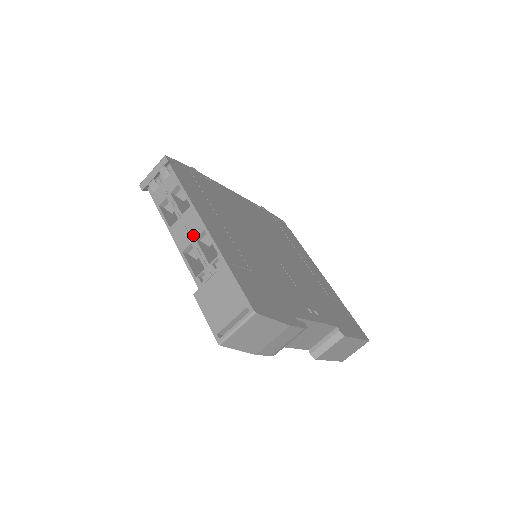
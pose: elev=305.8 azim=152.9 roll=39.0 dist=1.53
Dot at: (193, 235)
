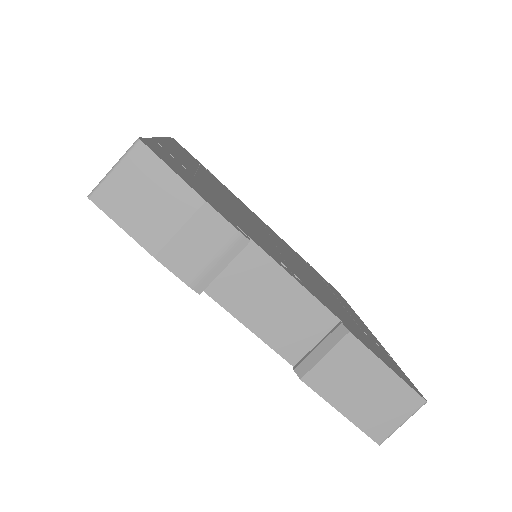
Dot at: occluded
